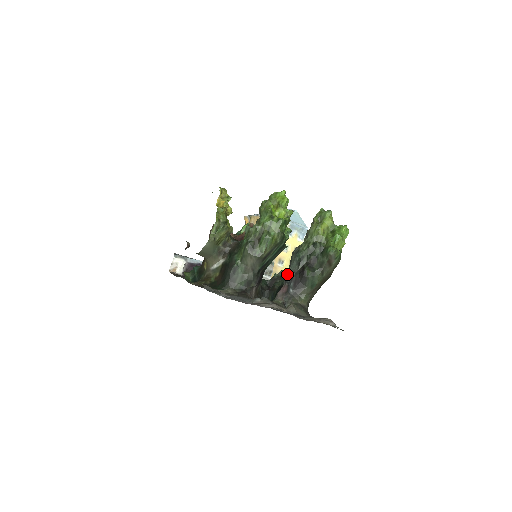
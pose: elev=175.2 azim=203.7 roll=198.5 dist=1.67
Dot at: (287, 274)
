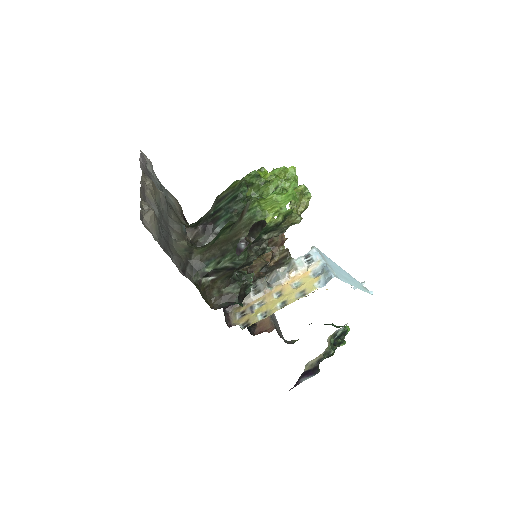
Dot at: occluded
